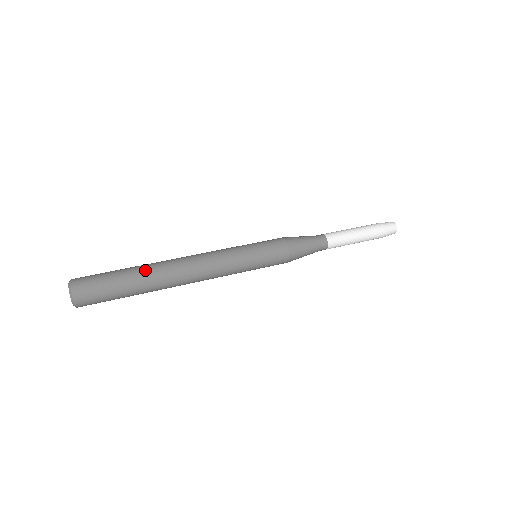
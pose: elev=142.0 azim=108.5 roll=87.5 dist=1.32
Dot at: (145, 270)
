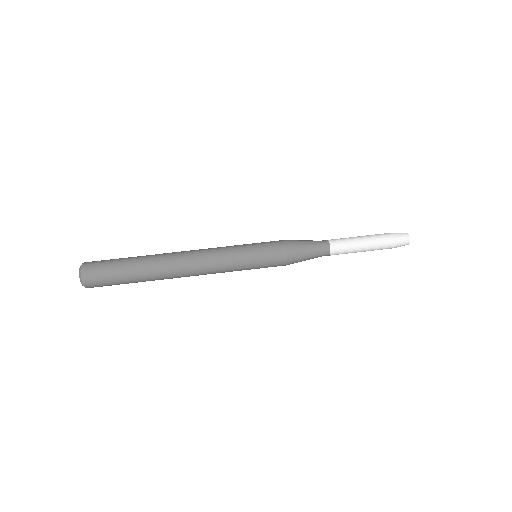
Dot at: (149, 278)
